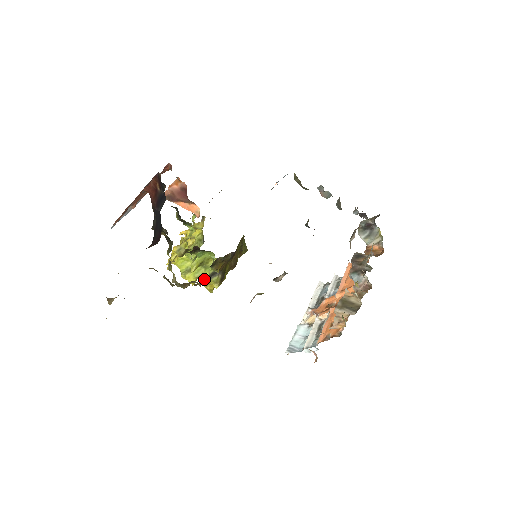
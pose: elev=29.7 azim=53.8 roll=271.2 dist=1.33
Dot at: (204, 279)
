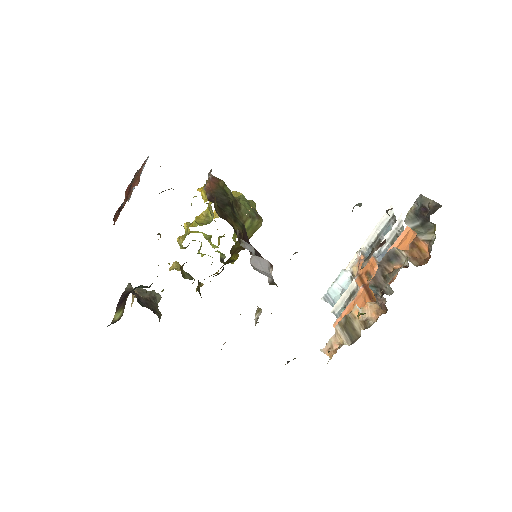
Dot at: occluded
